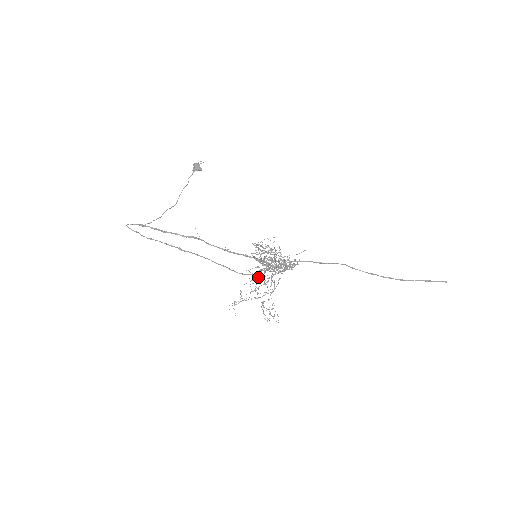
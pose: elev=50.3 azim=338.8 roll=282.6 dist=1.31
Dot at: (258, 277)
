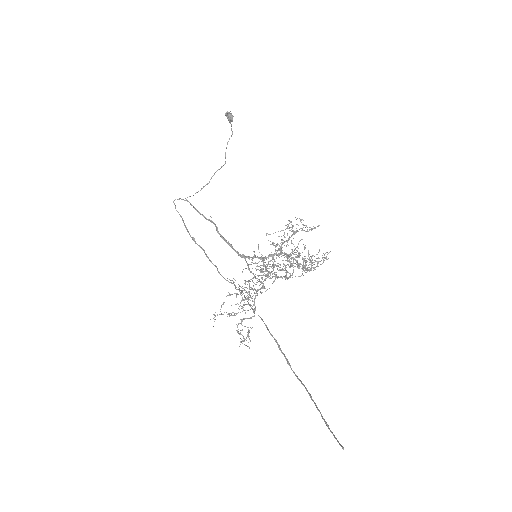
Dot at: occluded
